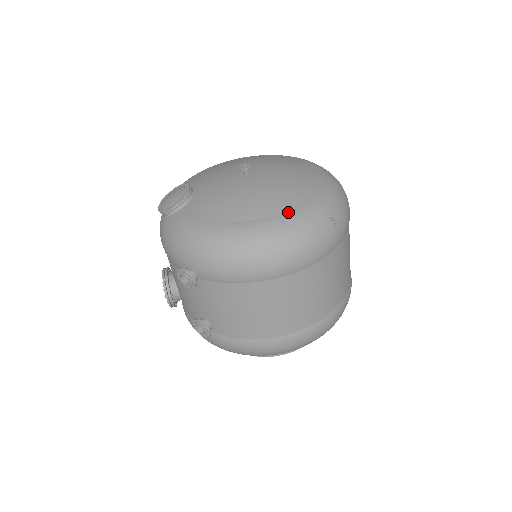
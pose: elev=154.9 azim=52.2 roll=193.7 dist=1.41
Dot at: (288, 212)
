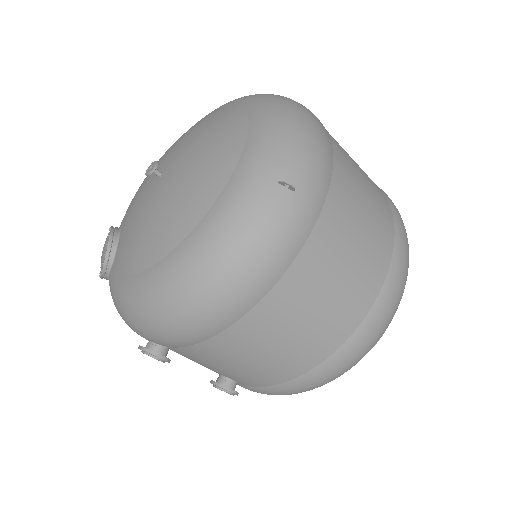
Dot at: (210, 213)
